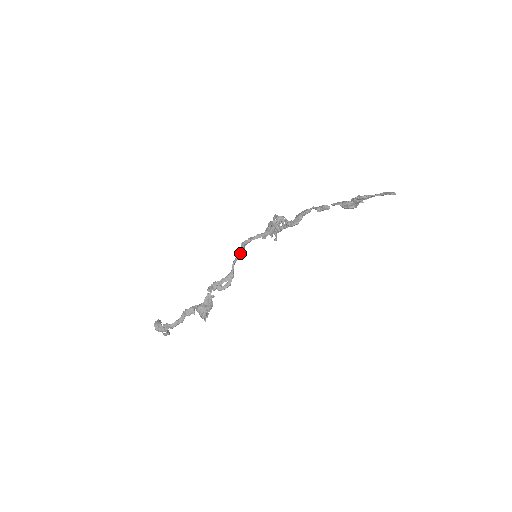
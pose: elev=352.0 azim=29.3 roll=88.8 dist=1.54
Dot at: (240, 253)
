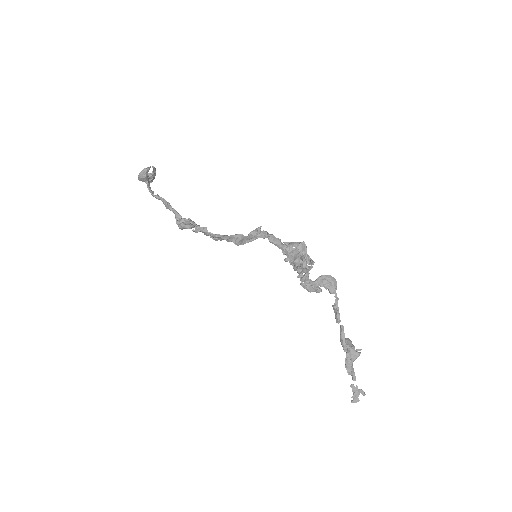
Dot at: (245, 243)
